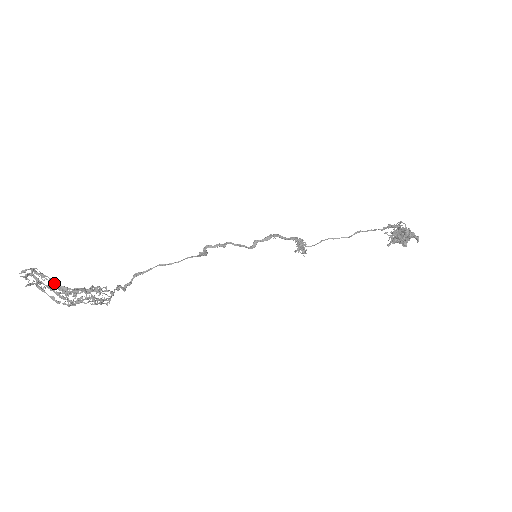
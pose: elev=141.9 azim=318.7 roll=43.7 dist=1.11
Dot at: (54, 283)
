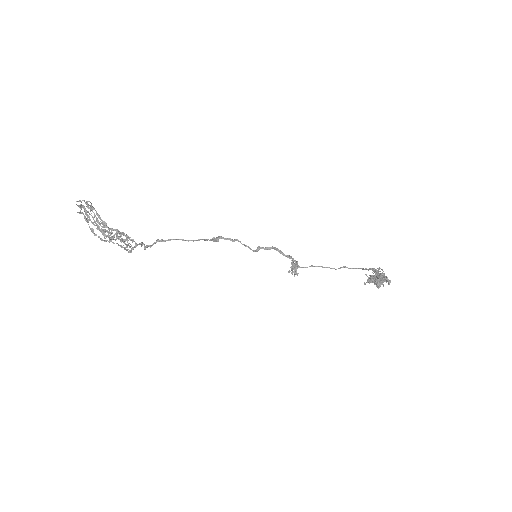
Dot at: (99, 217)
